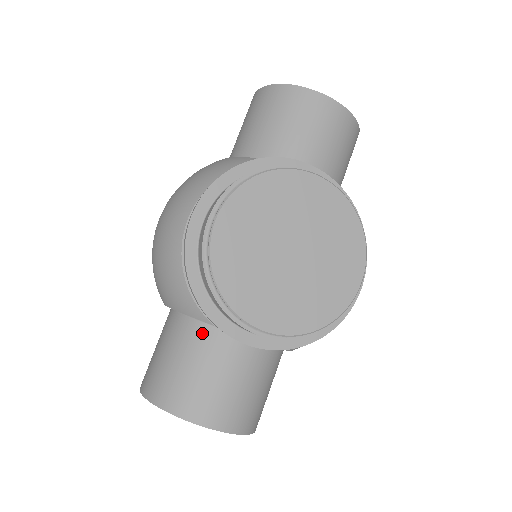
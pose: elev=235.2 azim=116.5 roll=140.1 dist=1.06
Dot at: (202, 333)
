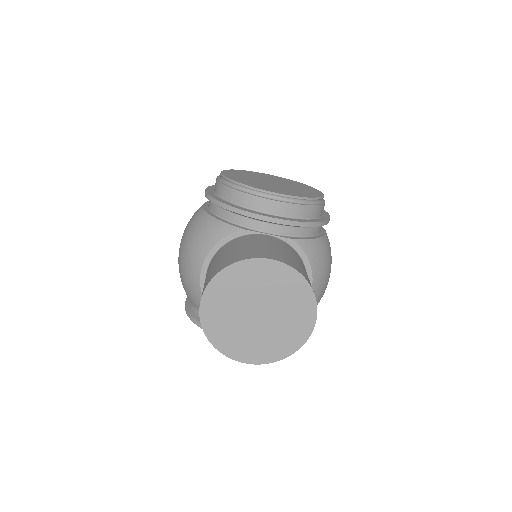
Dot at: (237, 240)
